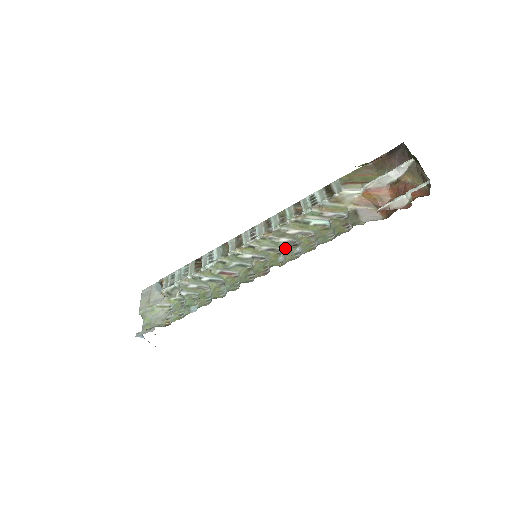
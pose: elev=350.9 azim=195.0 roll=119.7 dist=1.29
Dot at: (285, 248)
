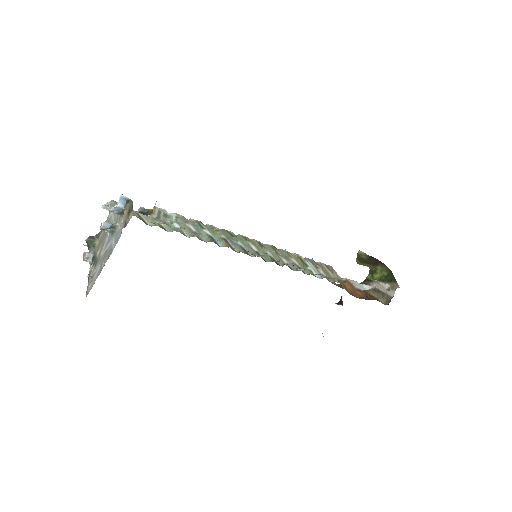
Dot at: occluded
